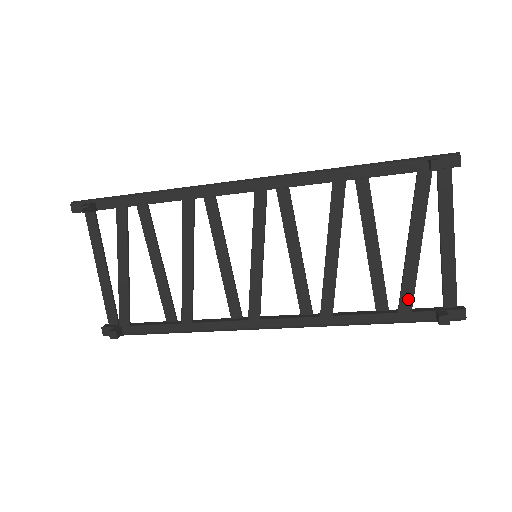
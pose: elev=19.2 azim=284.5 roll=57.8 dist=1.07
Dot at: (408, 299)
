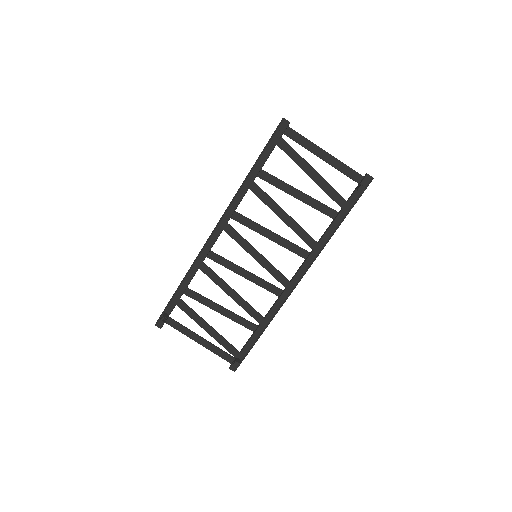
Dot at: (339, 198)
